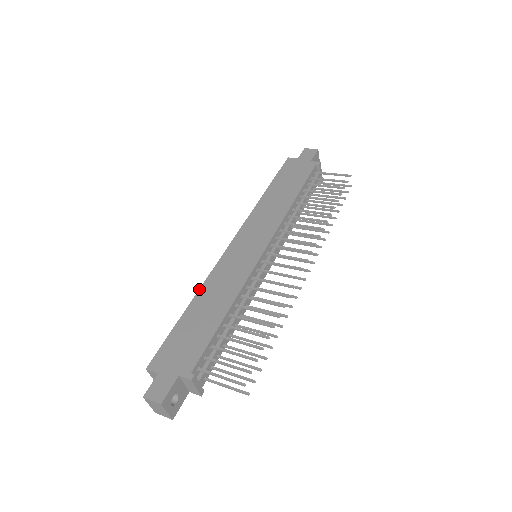
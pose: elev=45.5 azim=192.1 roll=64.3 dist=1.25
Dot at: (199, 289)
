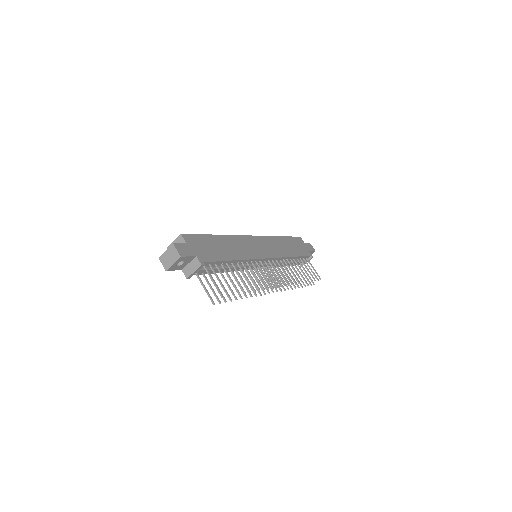
Dot at: (227, 235)
